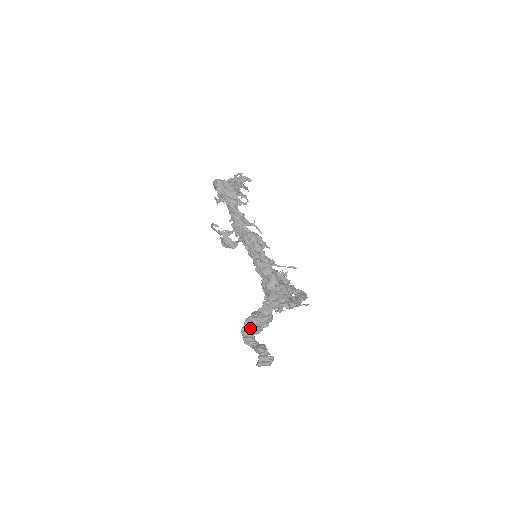
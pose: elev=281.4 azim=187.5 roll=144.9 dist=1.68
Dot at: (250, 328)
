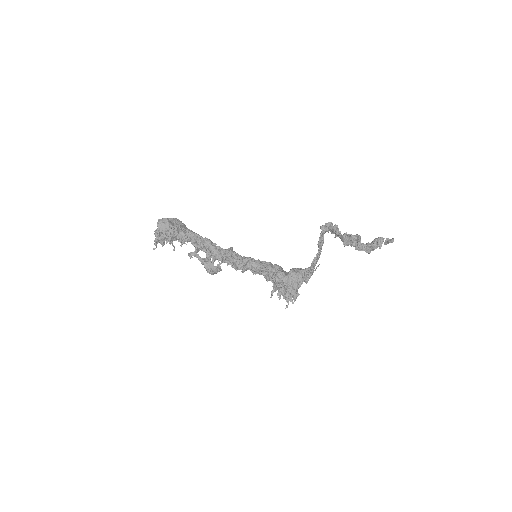
Dot at: (359, 235)
